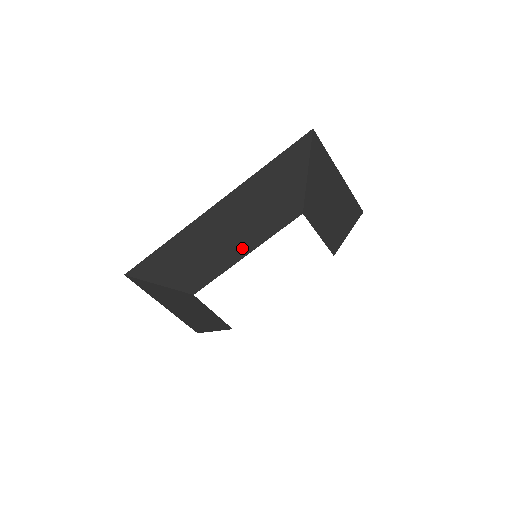
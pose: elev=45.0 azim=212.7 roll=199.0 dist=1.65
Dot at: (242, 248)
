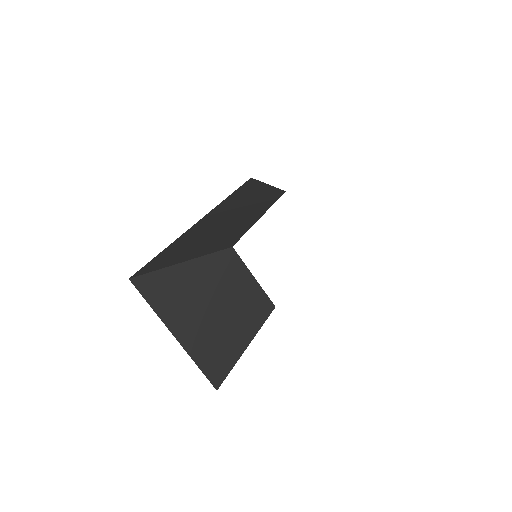
Dot at: (254, 216)
